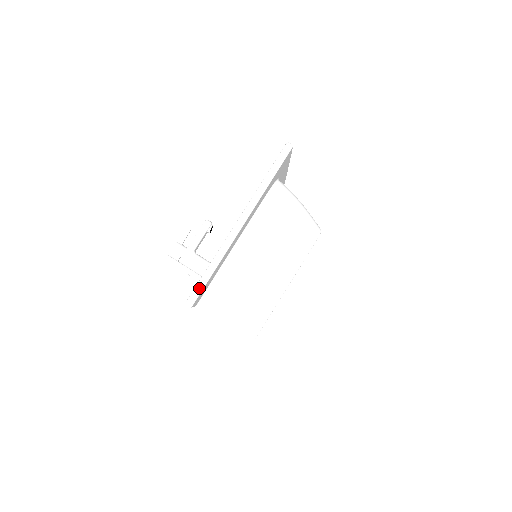
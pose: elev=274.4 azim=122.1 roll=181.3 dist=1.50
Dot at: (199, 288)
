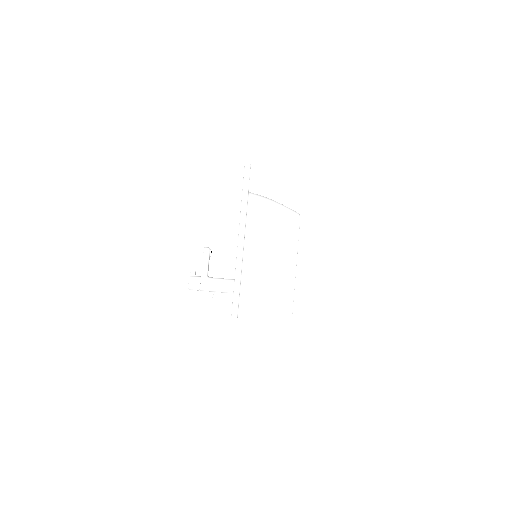
Dot at: (236, 301)
